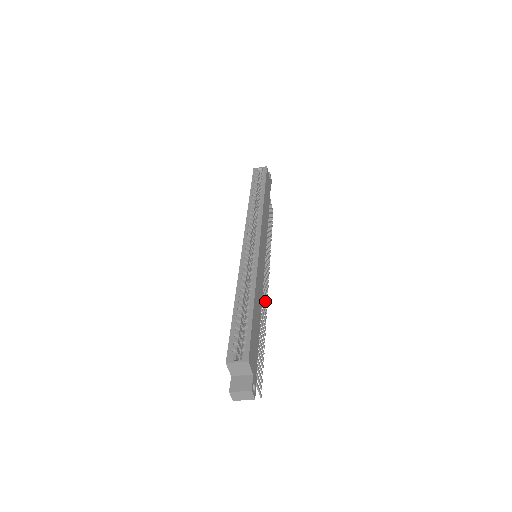
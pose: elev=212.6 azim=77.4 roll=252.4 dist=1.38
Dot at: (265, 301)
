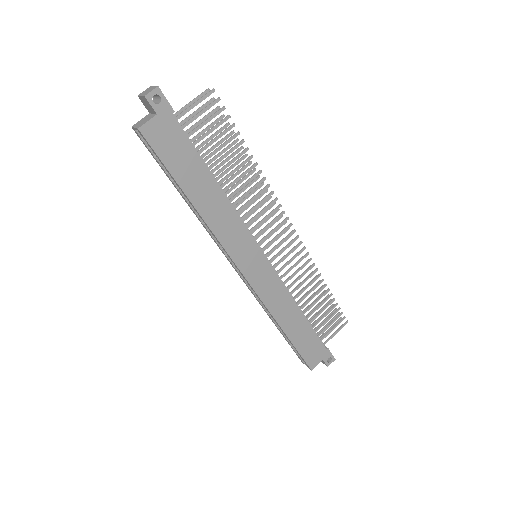
Dot at: occluded
